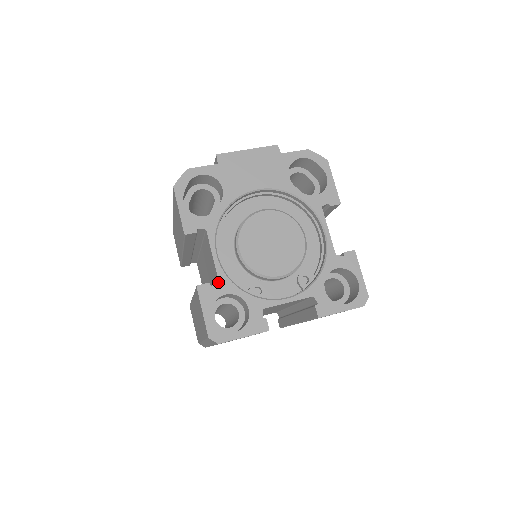
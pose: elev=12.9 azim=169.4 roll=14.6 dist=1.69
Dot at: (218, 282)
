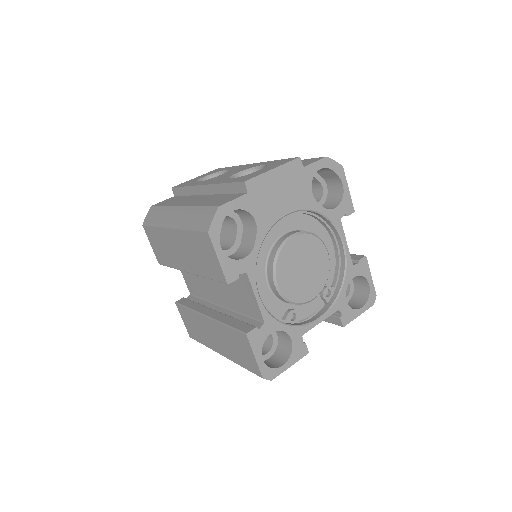
Dot at: (264, 324)
